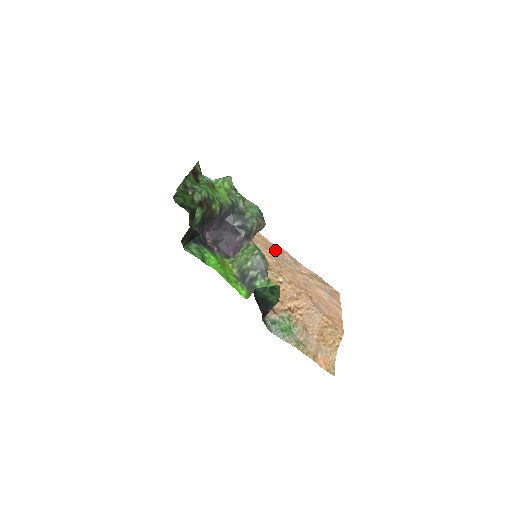
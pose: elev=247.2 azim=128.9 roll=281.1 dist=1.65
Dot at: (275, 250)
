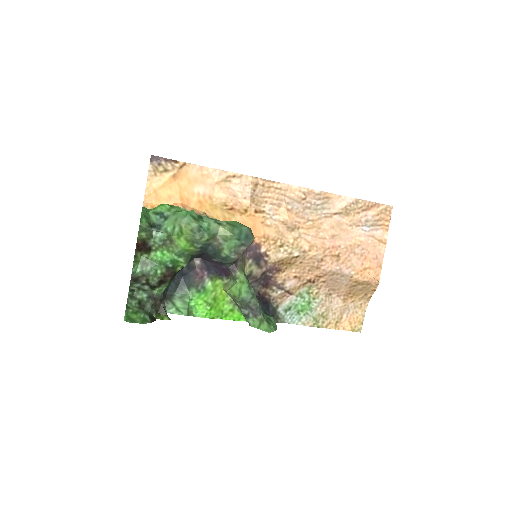
Dot at: (293, 199)
